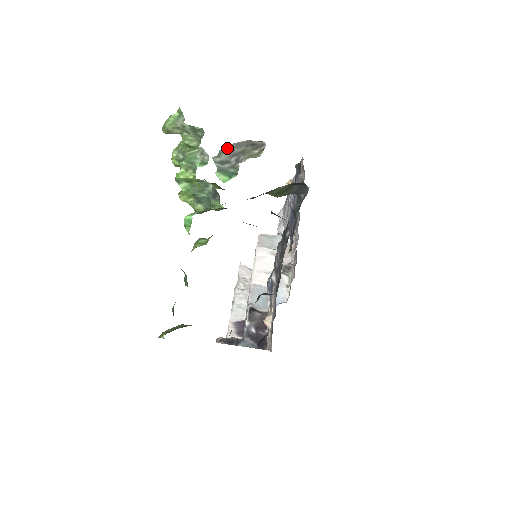
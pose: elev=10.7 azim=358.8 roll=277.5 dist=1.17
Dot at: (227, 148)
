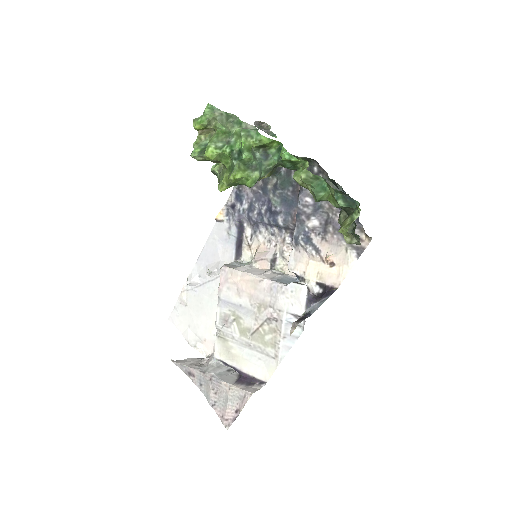
Dot at: (254, 124)
